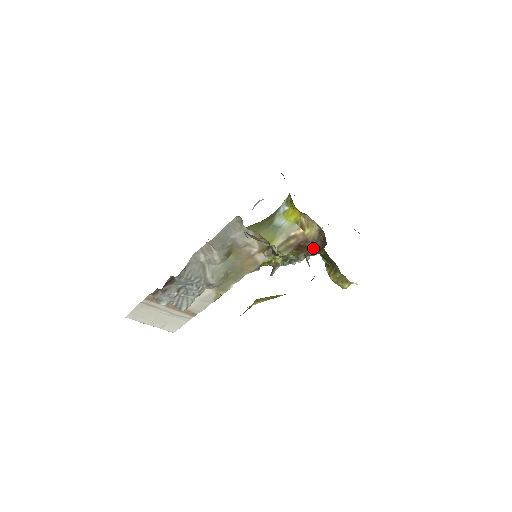
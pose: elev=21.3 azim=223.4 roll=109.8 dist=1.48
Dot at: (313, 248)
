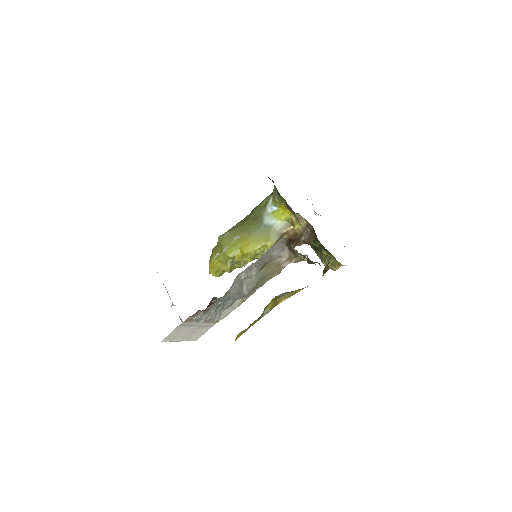
Dot at: (301, 240)
